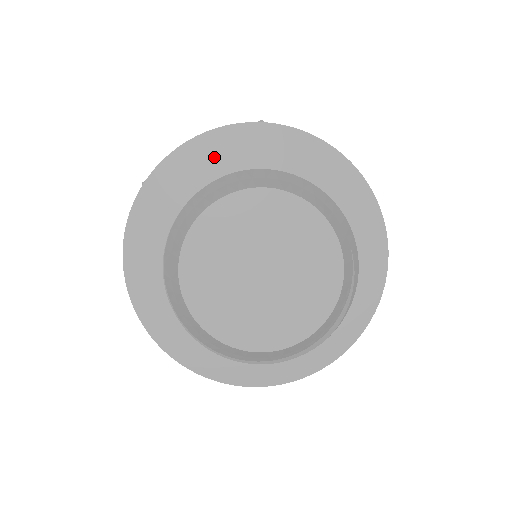
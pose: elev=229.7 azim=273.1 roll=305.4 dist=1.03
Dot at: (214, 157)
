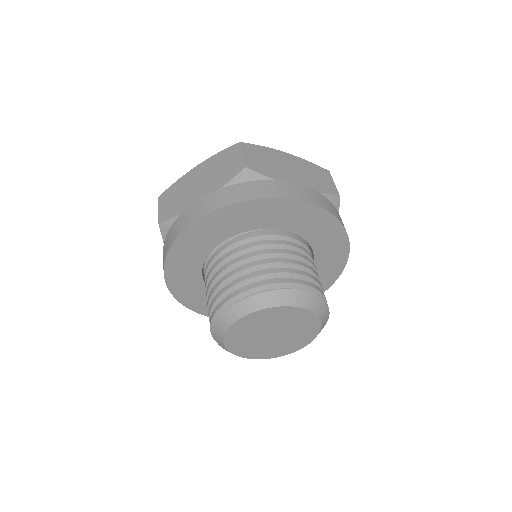
Dot at: (302, 218)
